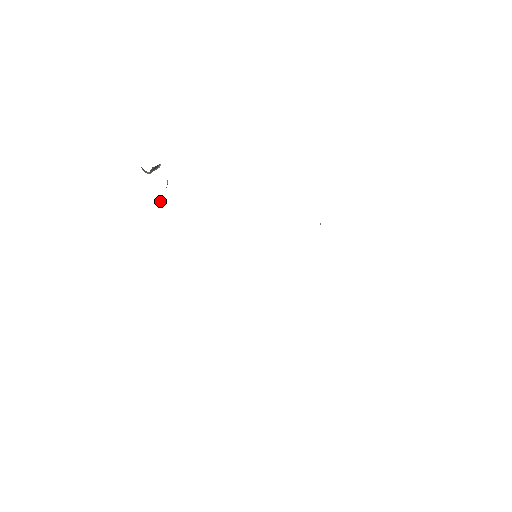
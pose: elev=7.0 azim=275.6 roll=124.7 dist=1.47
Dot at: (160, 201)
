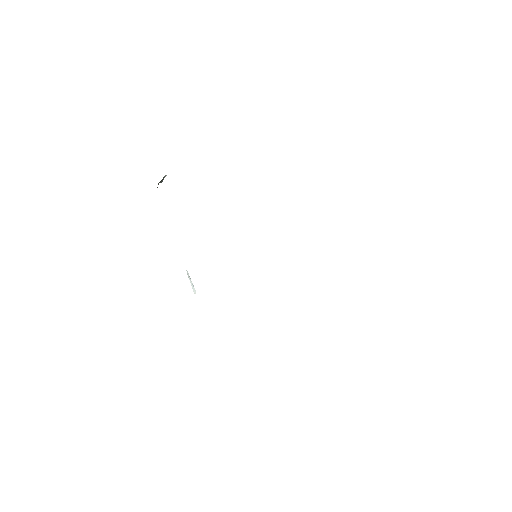
Dot at: occluded
